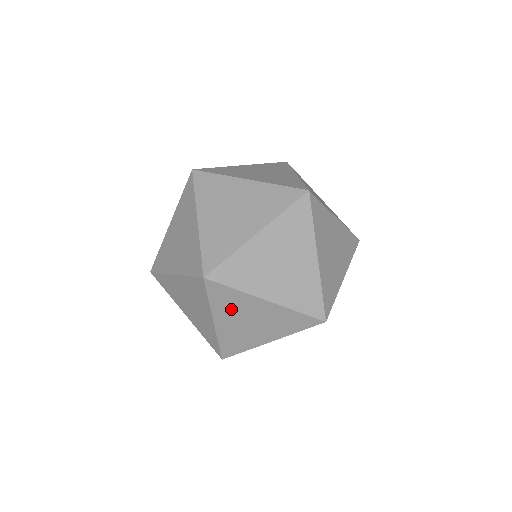
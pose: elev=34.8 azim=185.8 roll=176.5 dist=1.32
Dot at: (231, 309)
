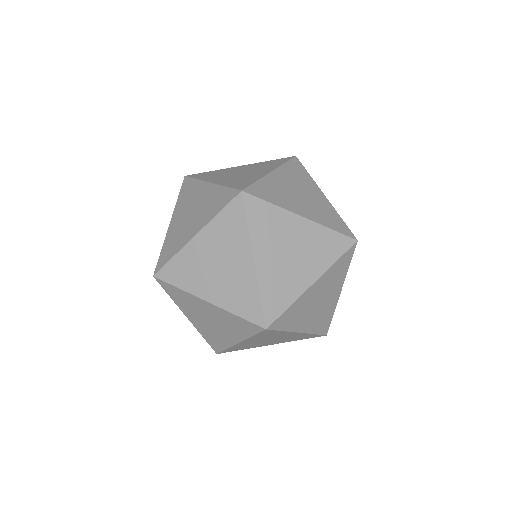
Dot at: occluded
